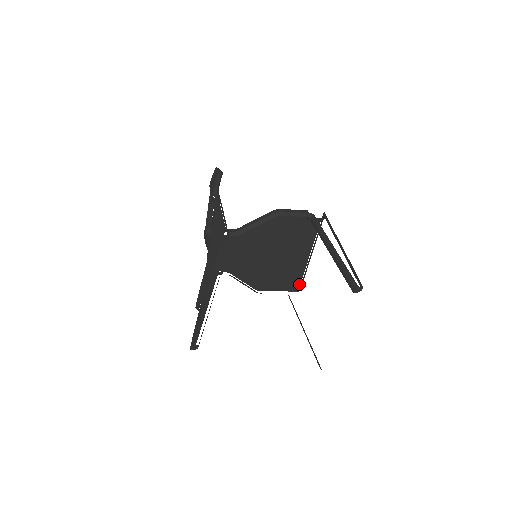
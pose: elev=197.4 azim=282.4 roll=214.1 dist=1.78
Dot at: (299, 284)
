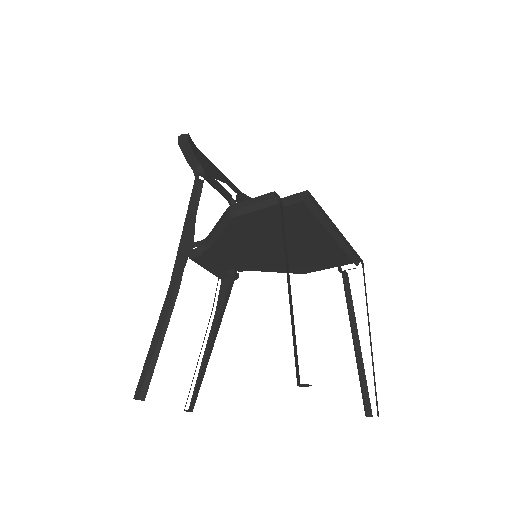
Dot at: occluded
